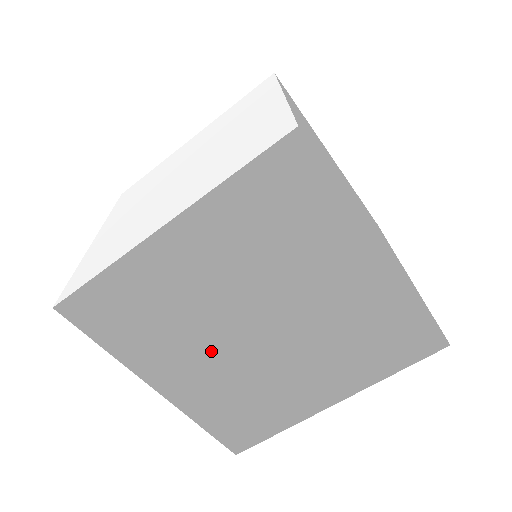
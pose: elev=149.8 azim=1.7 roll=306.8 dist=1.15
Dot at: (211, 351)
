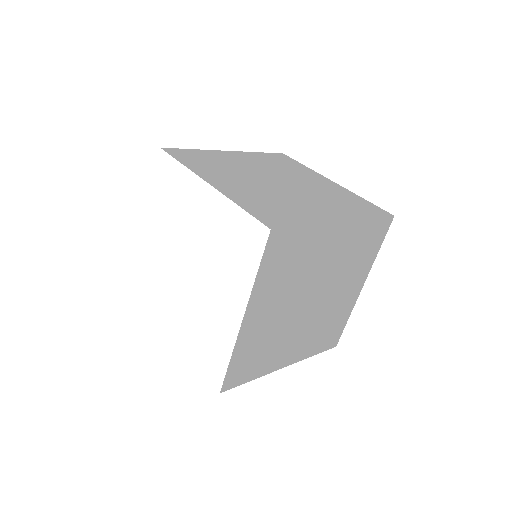
Dot at: (297, 330)
